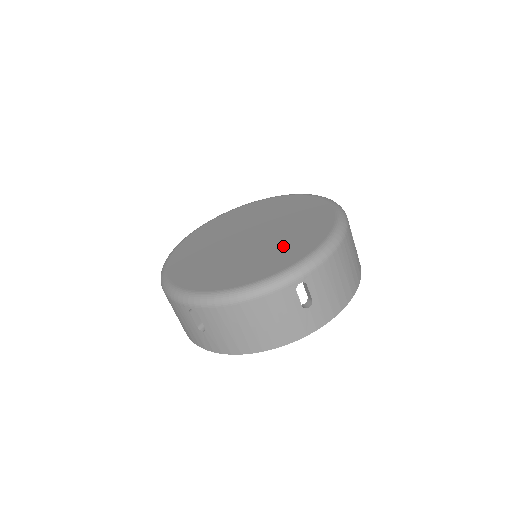
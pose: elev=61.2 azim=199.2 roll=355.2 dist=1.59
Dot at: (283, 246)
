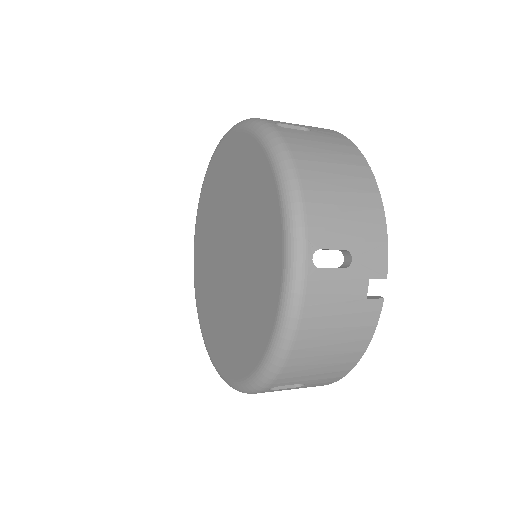
Dot at: (218, 323)
